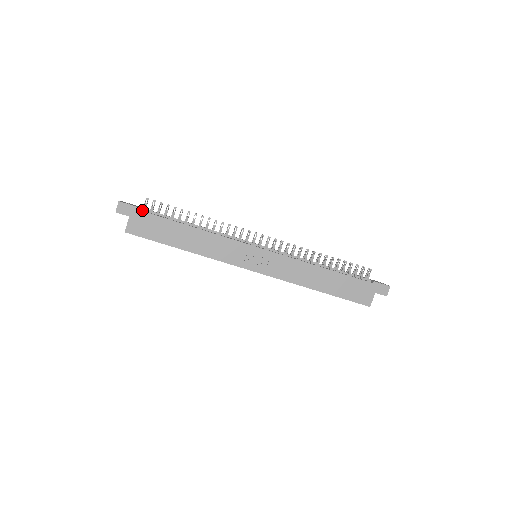
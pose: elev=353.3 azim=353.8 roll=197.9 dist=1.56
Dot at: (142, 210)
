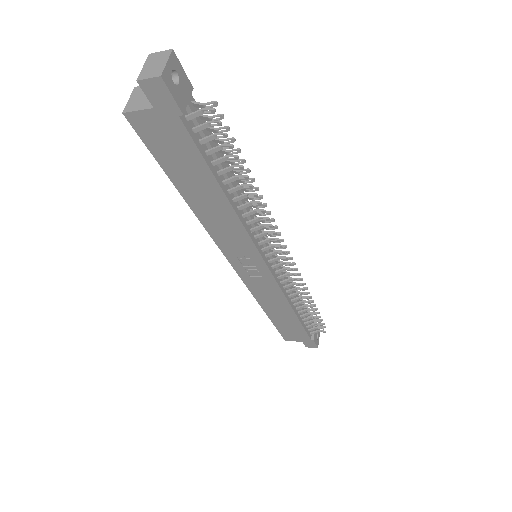
Dot at: (186, 117)
